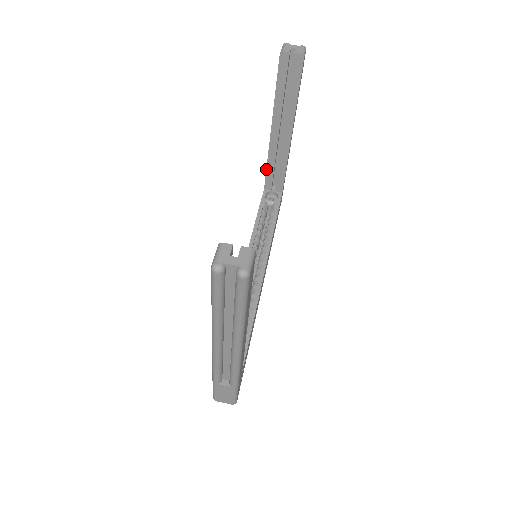
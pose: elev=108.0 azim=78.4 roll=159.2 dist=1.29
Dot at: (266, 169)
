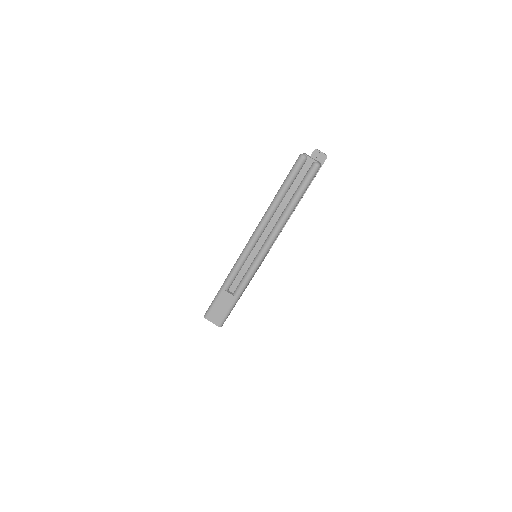
Dot at: occluded
